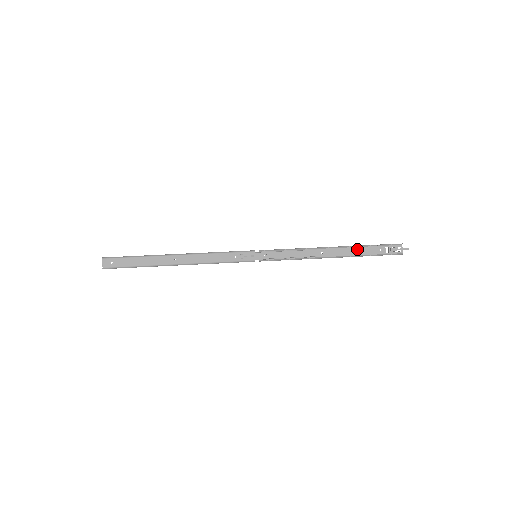
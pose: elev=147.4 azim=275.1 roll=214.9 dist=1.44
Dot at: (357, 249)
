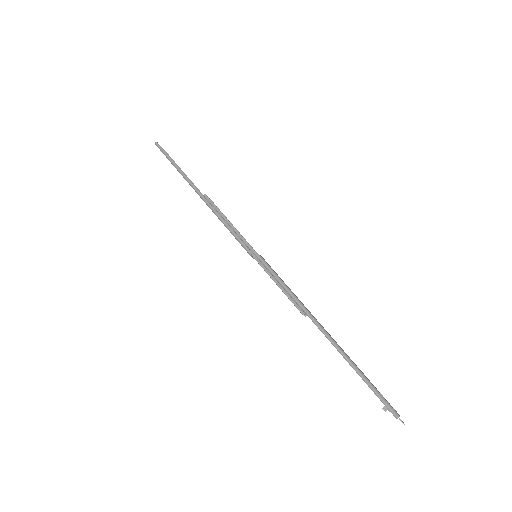
Dot at: (348, 358)
